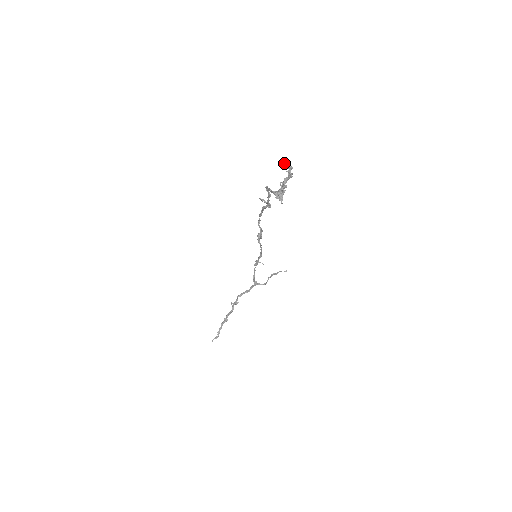
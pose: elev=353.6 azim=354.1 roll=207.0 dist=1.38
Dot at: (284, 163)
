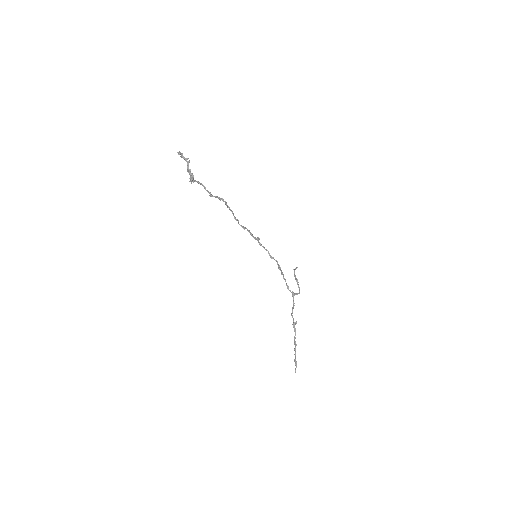
Dot at: (178, 153)
